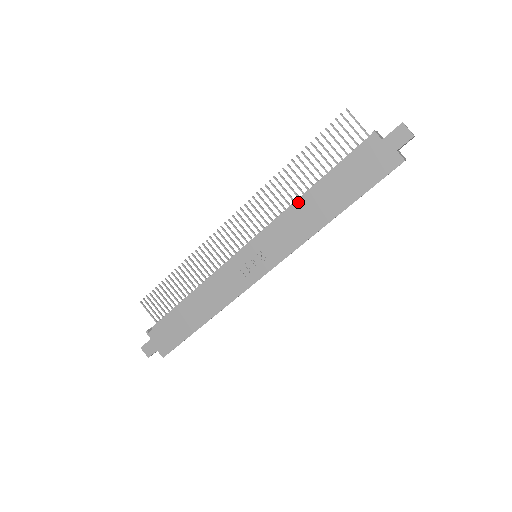
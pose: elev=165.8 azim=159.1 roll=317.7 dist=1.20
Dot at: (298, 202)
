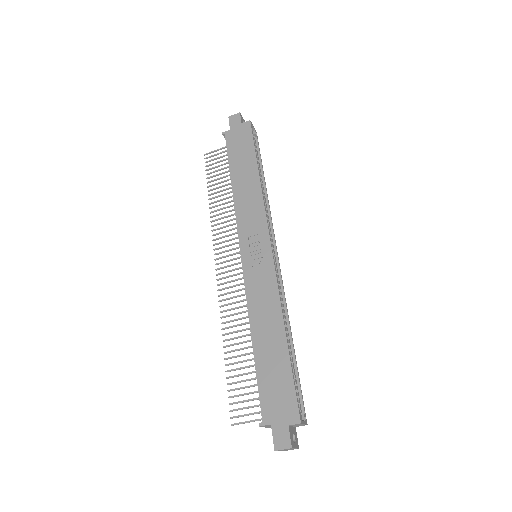
Dot at: (233, 195)
